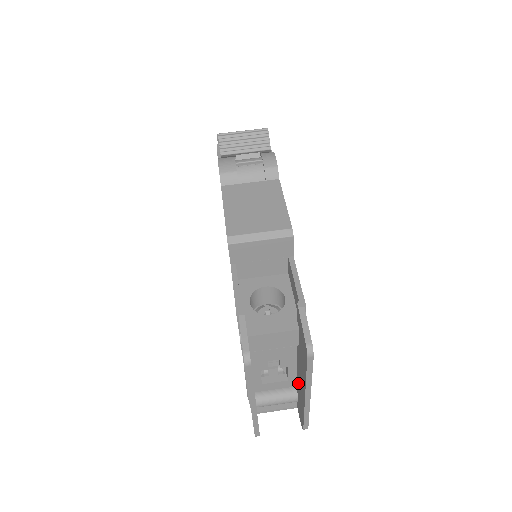
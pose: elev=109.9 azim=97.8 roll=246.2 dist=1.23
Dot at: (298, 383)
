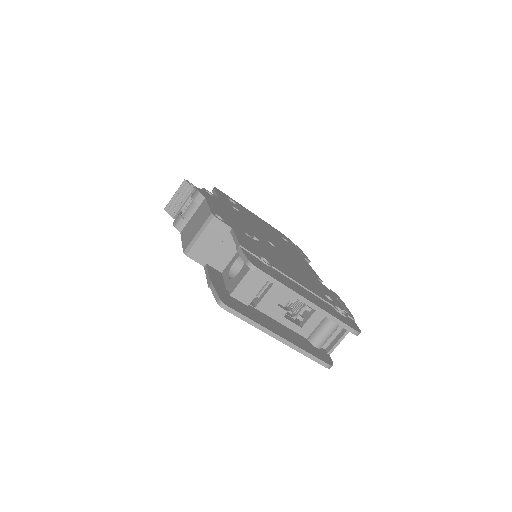
Dot at: occluded
